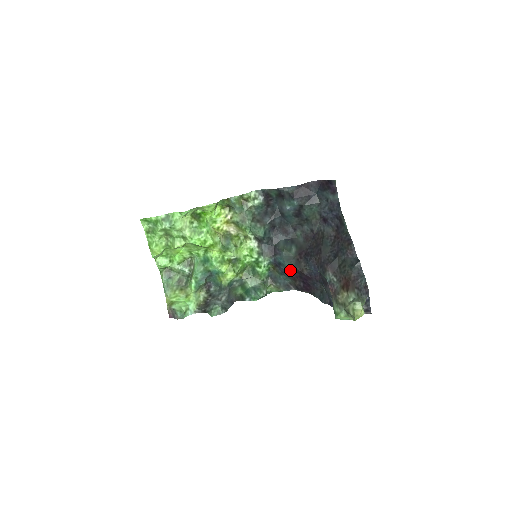
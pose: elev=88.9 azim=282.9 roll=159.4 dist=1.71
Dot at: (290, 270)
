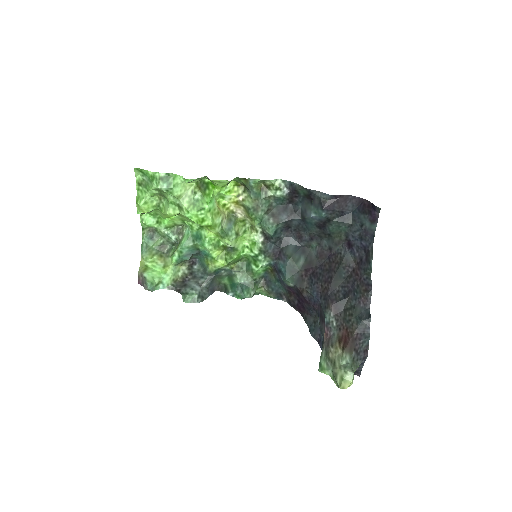
Dot at: (289, 284)
